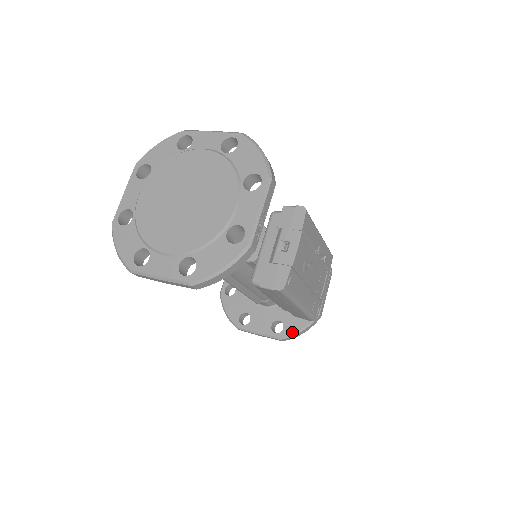
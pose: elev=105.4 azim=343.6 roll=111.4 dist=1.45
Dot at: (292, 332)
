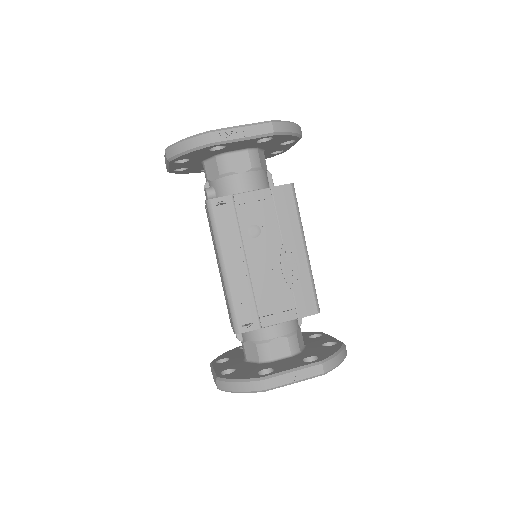
Dot at: (229, 377)
